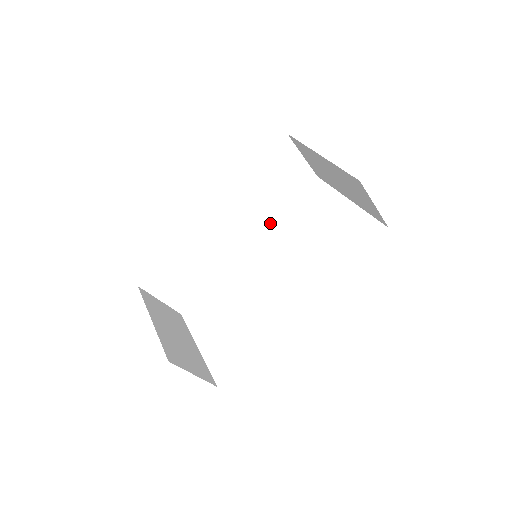
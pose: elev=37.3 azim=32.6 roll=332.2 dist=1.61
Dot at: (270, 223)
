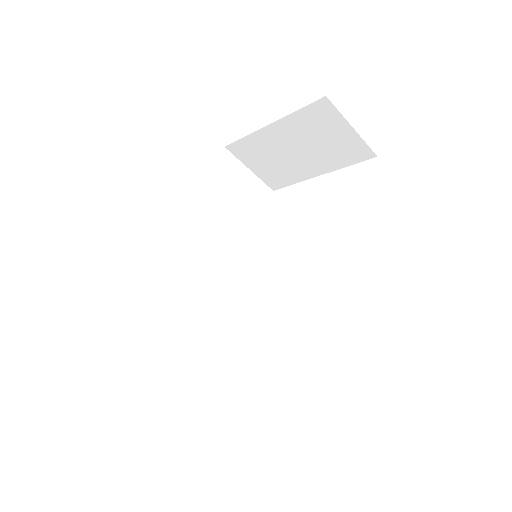
Dot at: (250, 252)
